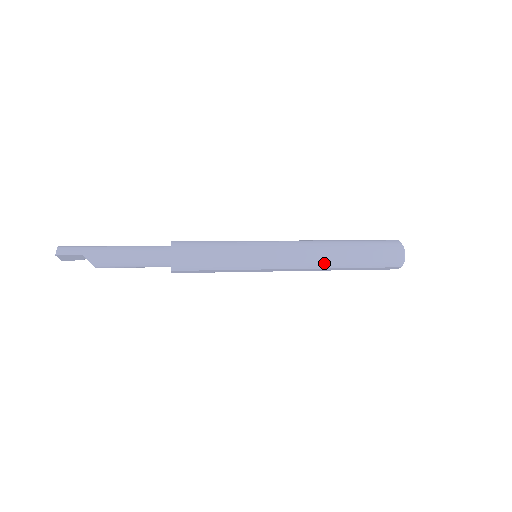
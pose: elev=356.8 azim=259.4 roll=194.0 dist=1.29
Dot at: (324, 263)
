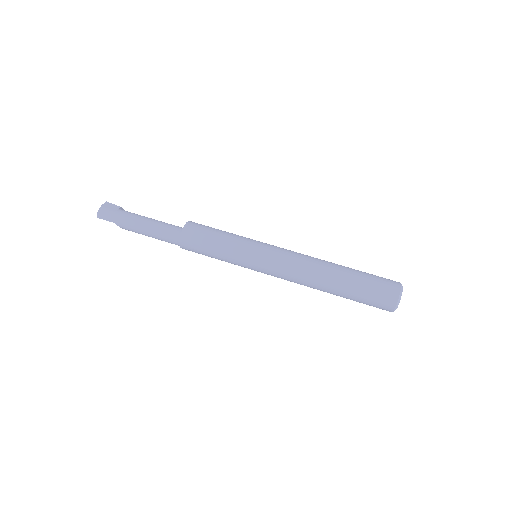
Dot at: (311, 287)
